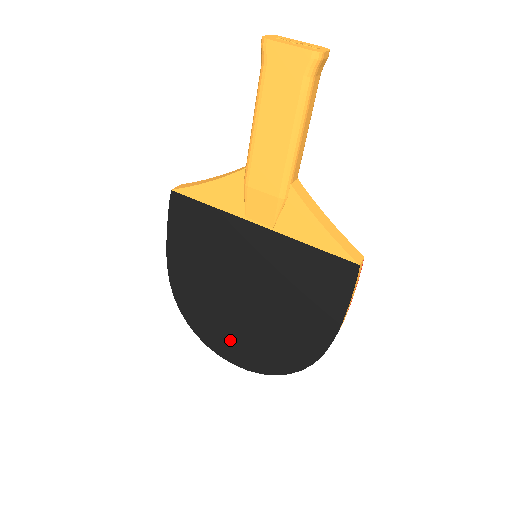
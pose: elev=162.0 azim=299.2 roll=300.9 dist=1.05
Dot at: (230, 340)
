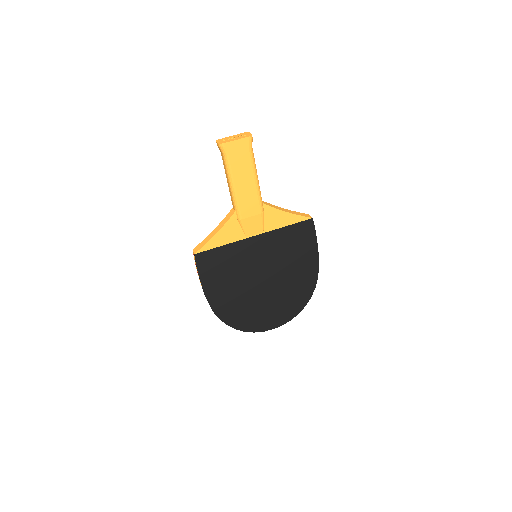
Dot at: (266, 316)
